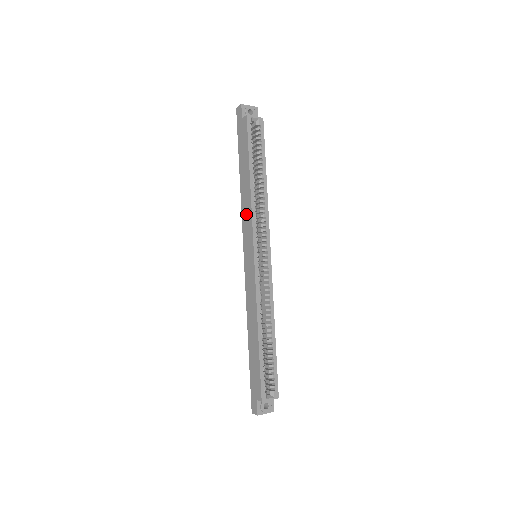
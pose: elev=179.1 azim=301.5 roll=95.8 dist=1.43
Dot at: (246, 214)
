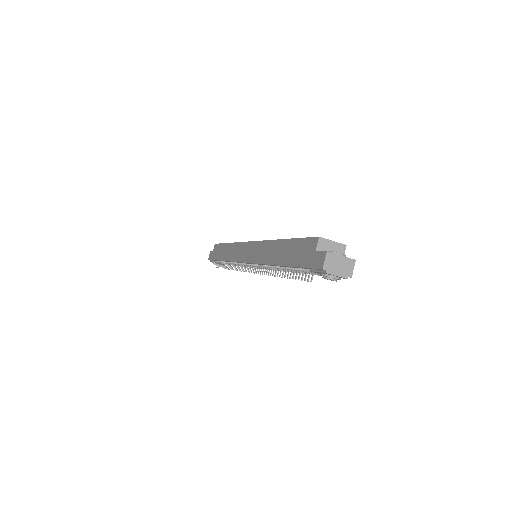
Dot at: (234, 252)
